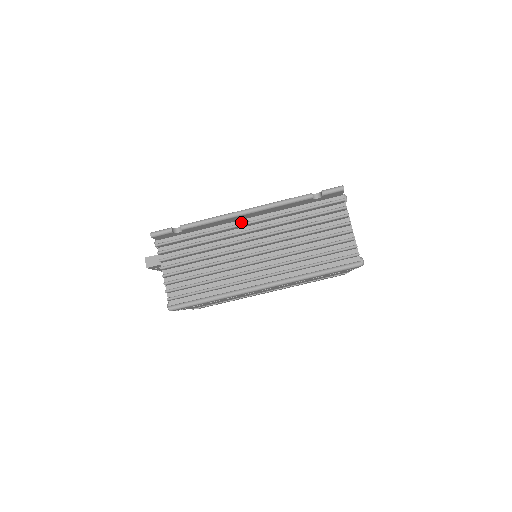
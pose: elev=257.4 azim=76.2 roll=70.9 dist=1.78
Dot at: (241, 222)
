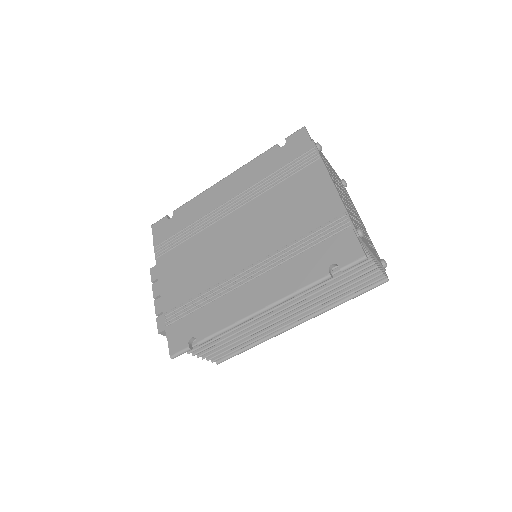
Dot at: occluded
